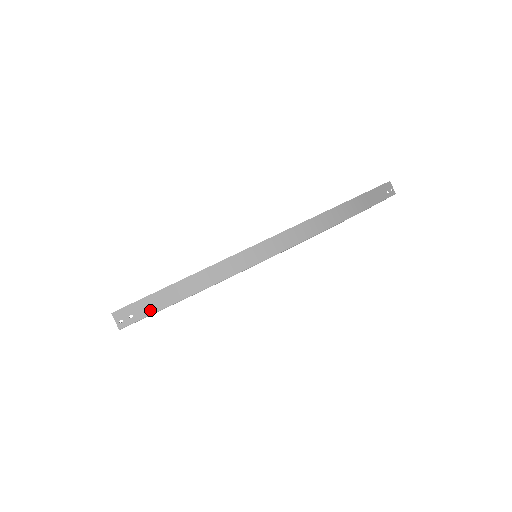
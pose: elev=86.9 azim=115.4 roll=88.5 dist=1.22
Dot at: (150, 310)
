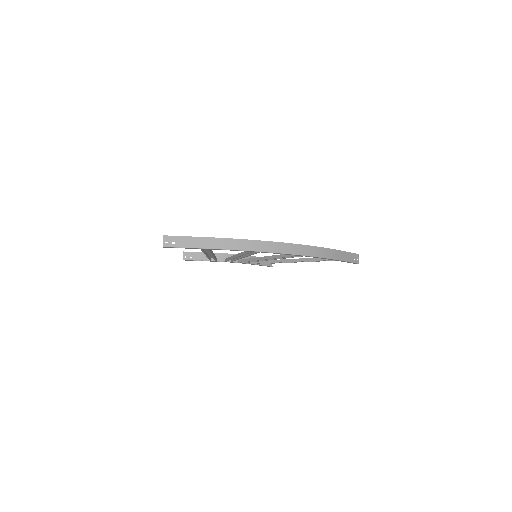
Dot at: (186, 245)
